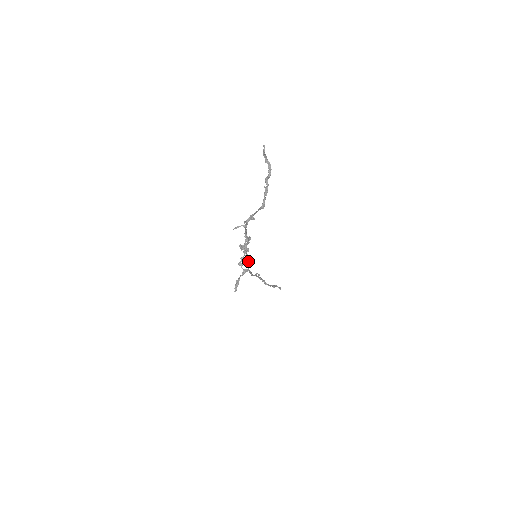
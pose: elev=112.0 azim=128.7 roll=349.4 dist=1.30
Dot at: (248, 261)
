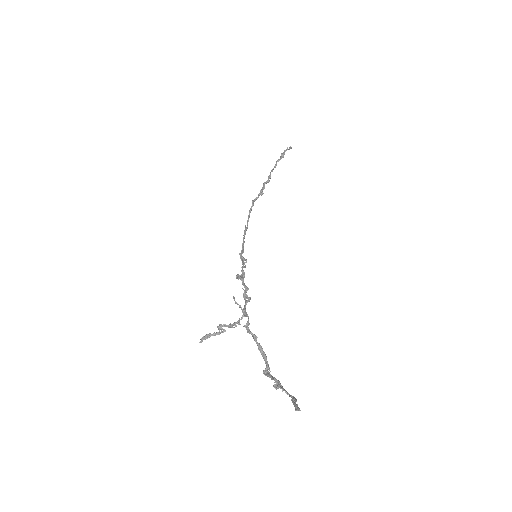
Dot at: (243, 262)
